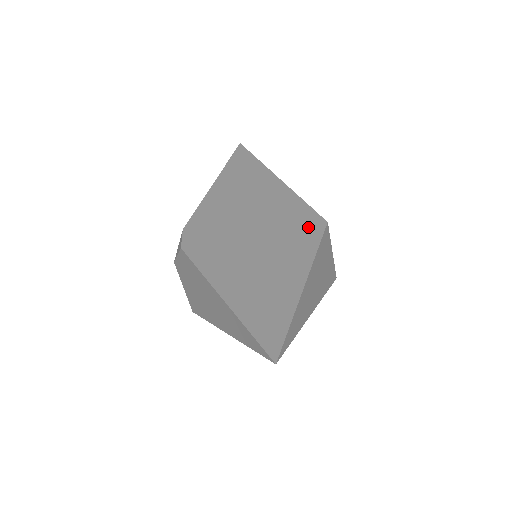
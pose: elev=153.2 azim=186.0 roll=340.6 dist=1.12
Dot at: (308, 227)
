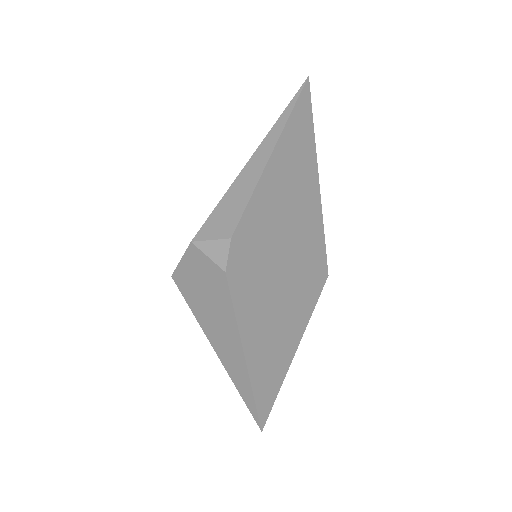
Dot at: (317, 278)
